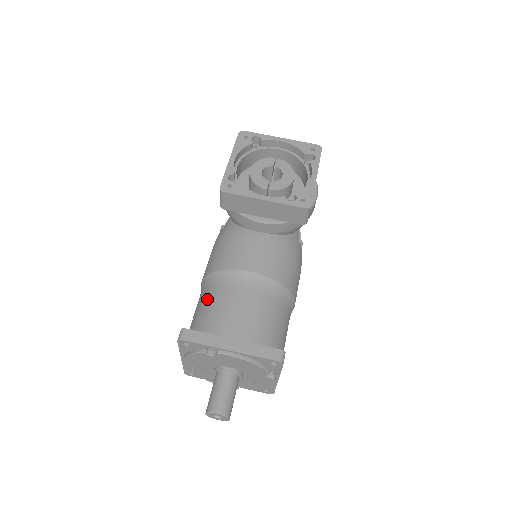
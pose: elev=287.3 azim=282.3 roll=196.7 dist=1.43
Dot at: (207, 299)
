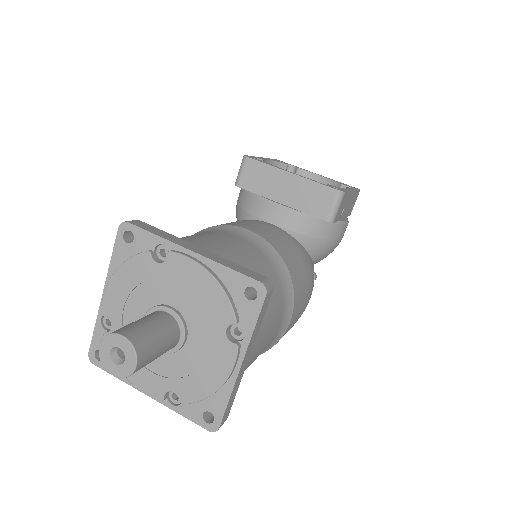
Dot at: occluded
